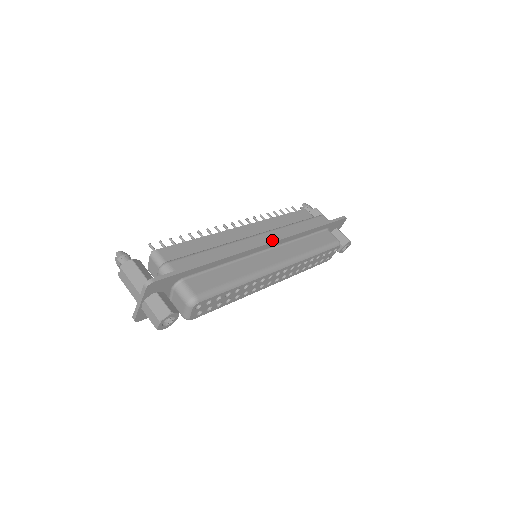
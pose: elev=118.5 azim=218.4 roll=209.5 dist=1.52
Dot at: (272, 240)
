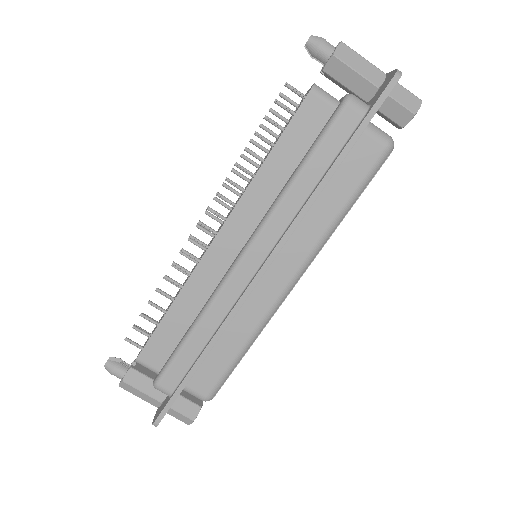
Dot at: (265, 265)
